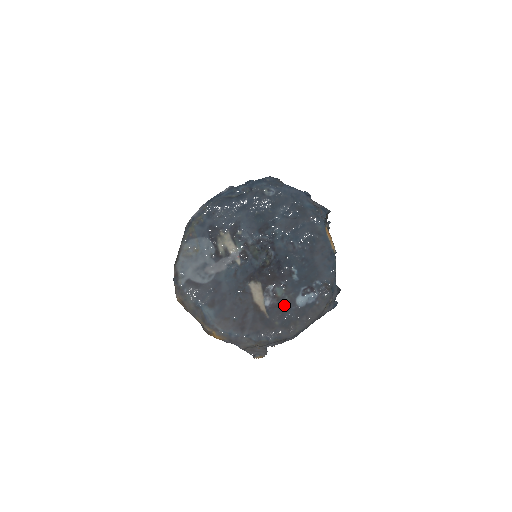
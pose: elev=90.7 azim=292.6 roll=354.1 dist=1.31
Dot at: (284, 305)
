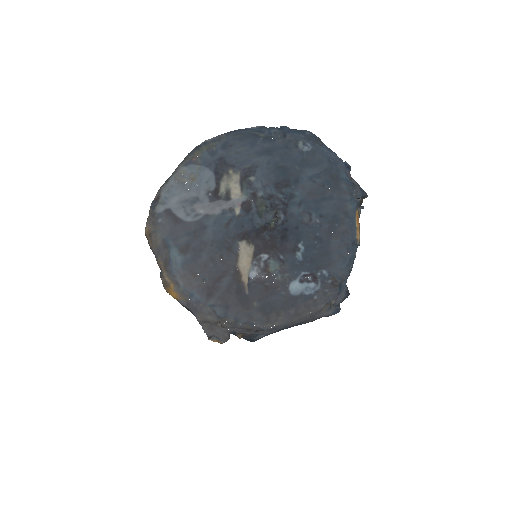
Dot at: (273, 285)
